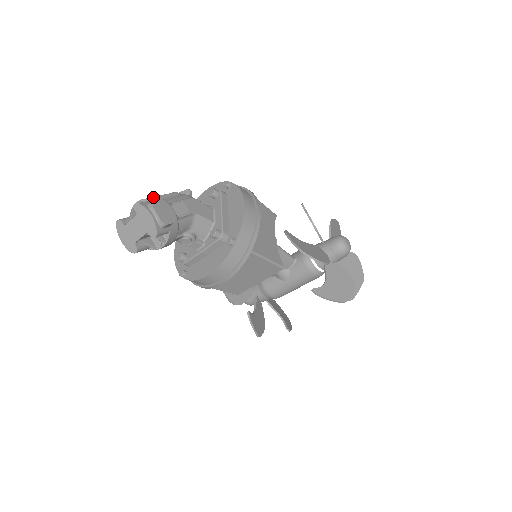
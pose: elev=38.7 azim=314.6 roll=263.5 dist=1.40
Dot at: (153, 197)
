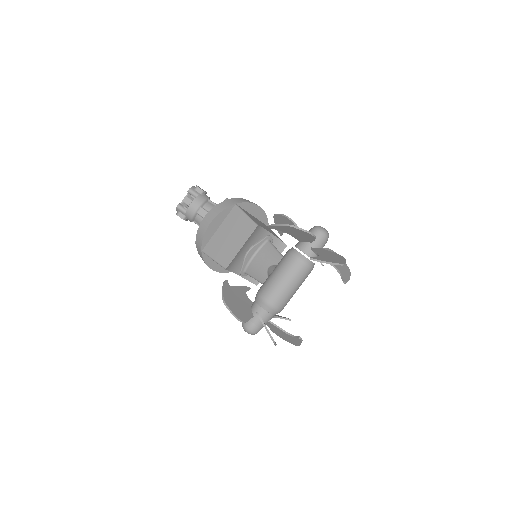
Dot at: occluded
